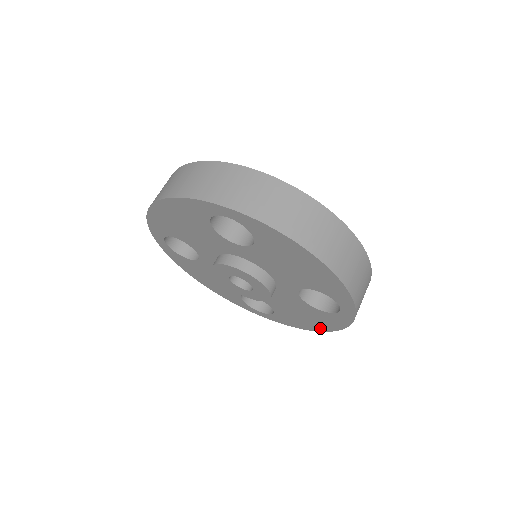
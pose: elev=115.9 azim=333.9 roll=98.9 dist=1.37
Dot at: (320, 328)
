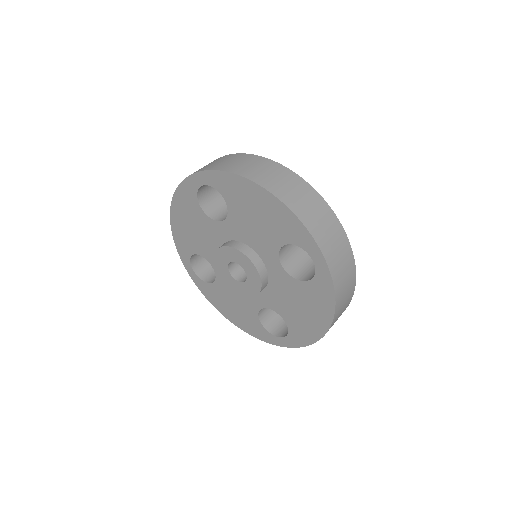
Dot at: (324, 322)
